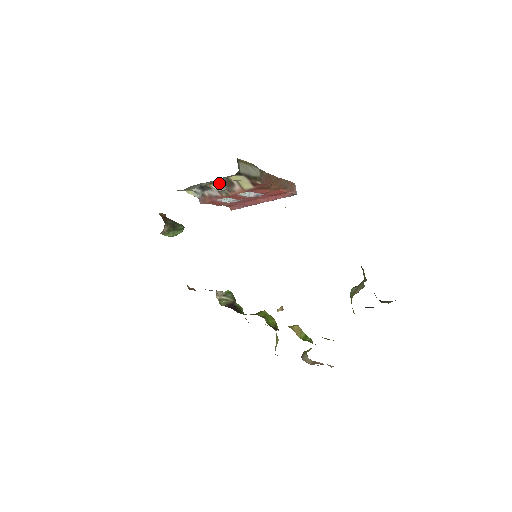
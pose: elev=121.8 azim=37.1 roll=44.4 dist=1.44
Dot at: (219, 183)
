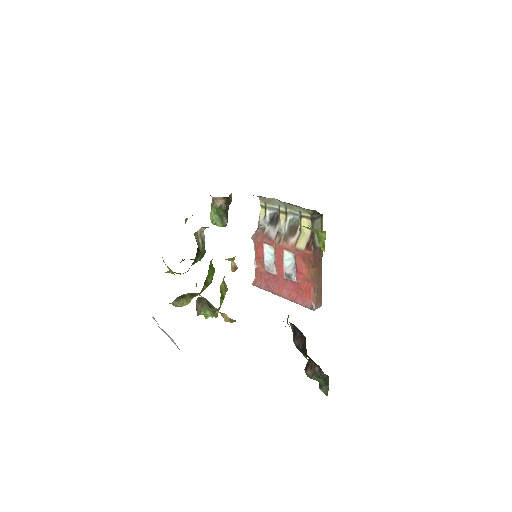
Dot at: (289, 222)
